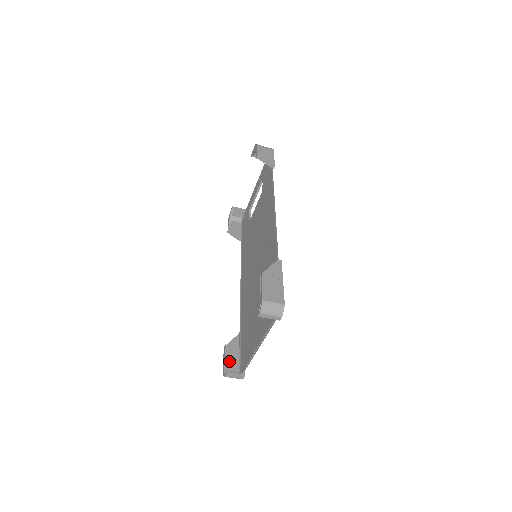
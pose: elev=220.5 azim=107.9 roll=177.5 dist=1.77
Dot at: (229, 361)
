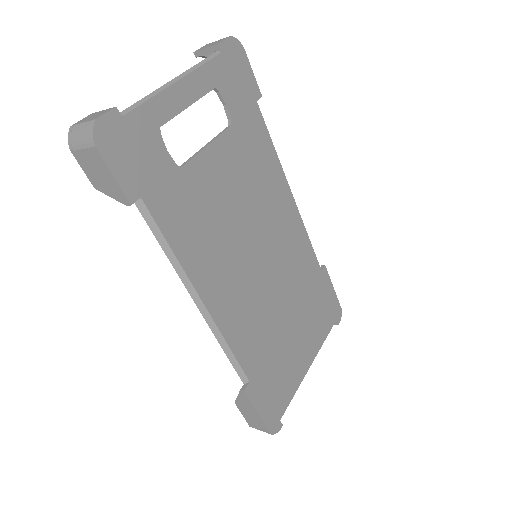
Dot at: occluded
